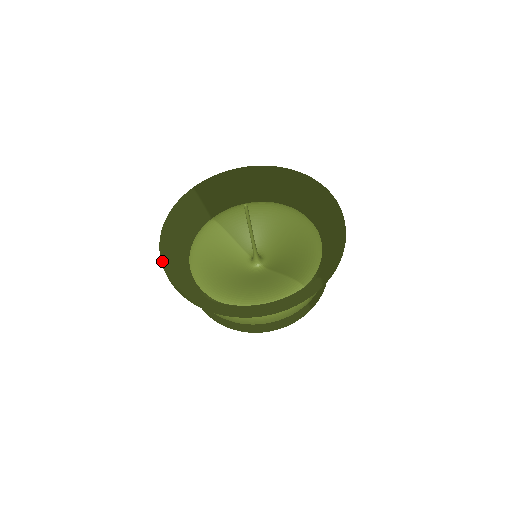
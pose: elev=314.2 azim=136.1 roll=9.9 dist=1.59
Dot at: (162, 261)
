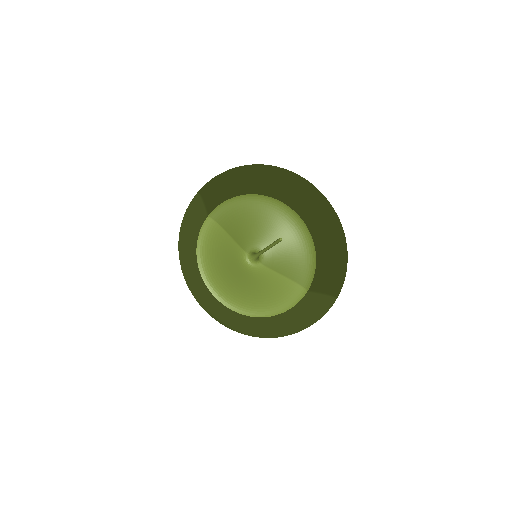
Dot at: (195, 292)
